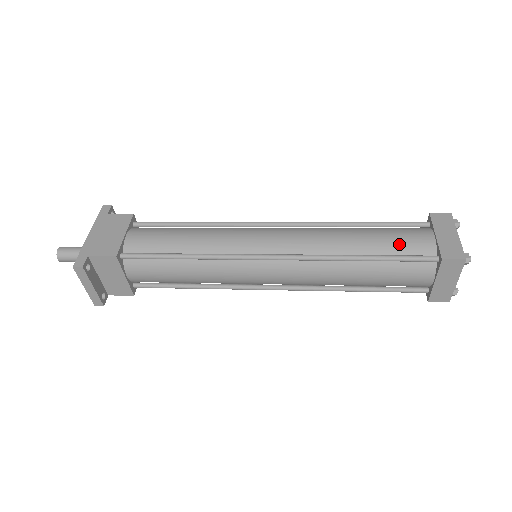
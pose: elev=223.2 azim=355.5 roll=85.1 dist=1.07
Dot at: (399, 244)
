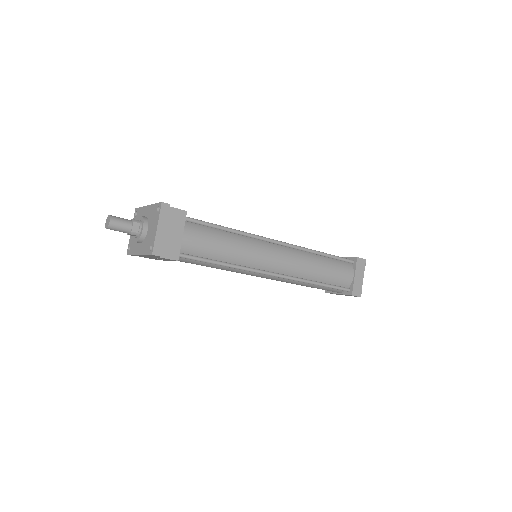
Dot at: occluded
